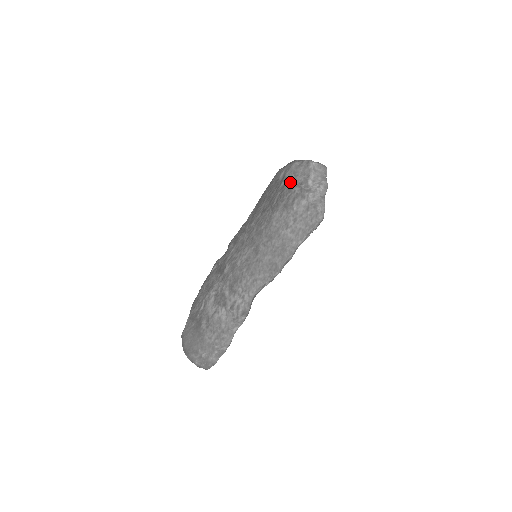
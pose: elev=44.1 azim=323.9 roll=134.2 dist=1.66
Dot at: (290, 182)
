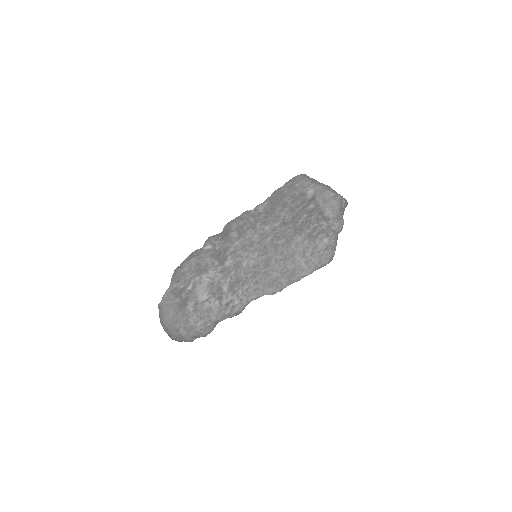
Dot at: (320, 211)
